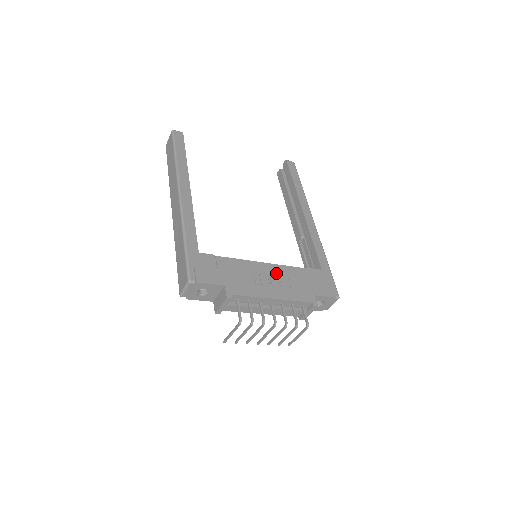
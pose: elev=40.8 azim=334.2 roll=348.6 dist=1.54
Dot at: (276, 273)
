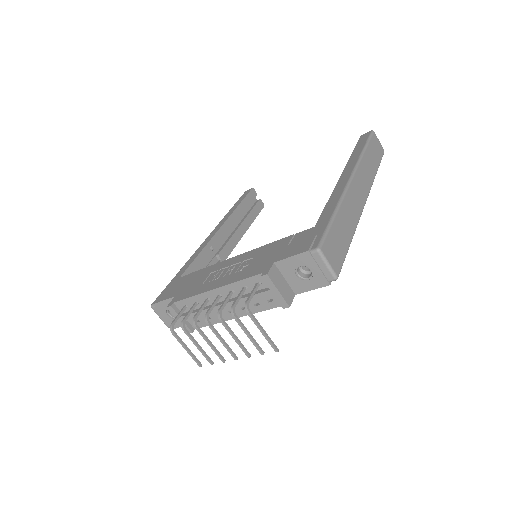
Dot at: (241, 260)
